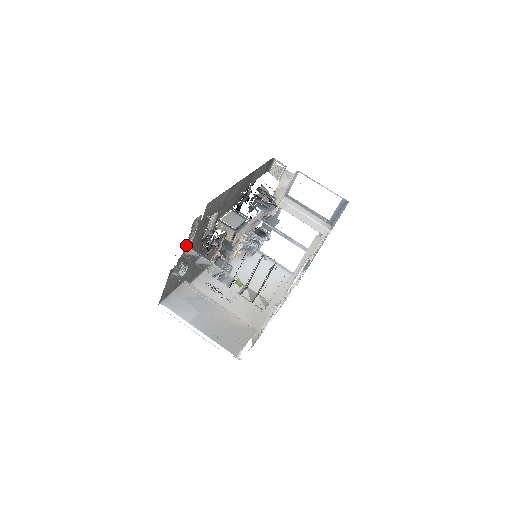
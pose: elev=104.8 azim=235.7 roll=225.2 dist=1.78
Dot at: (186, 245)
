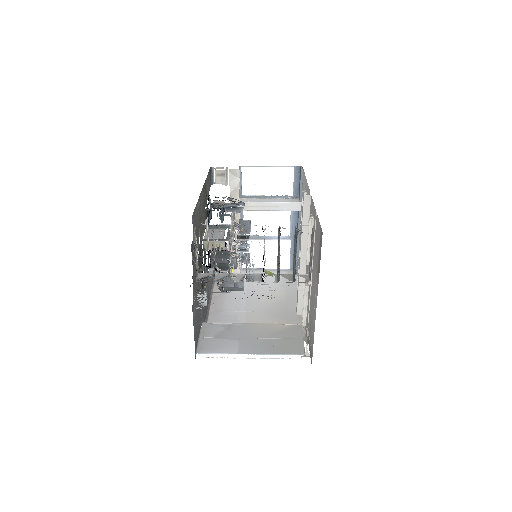
Dot at: occluded
